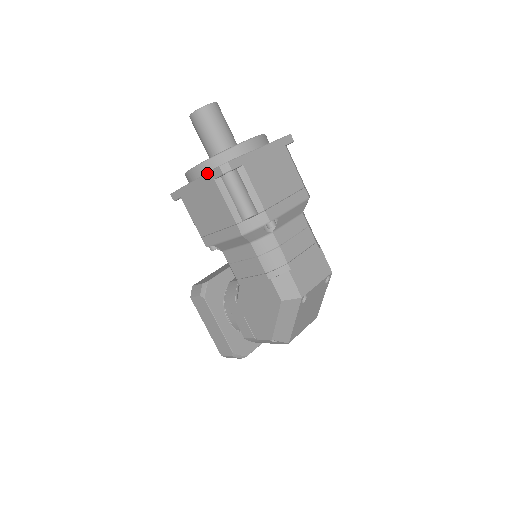
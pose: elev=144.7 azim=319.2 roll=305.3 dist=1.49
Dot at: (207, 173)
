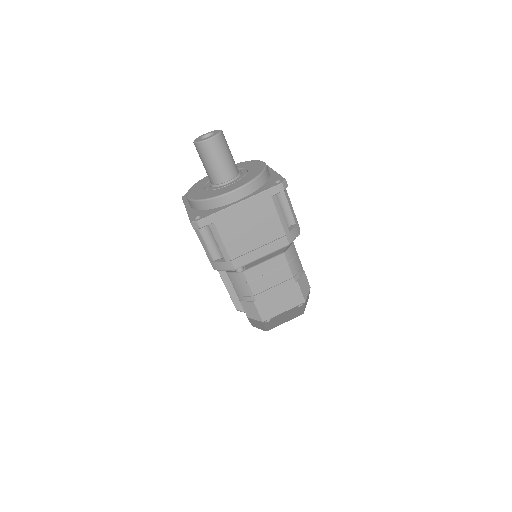
Dot at: (188, 216)
